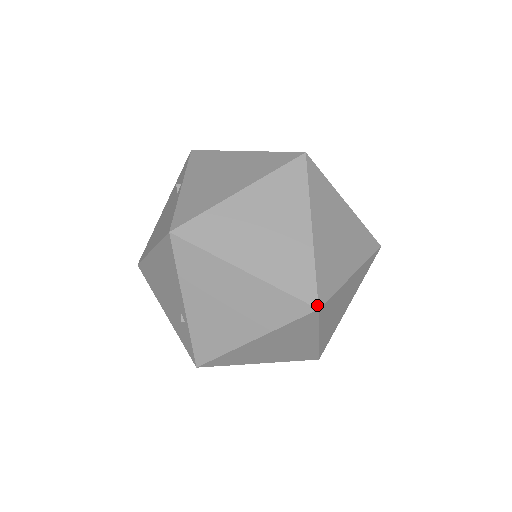
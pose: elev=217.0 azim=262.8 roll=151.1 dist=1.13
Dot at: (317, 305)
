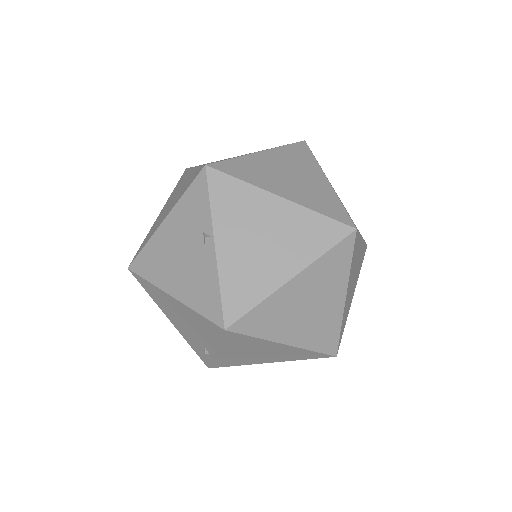
Dot at: (336, 354)
